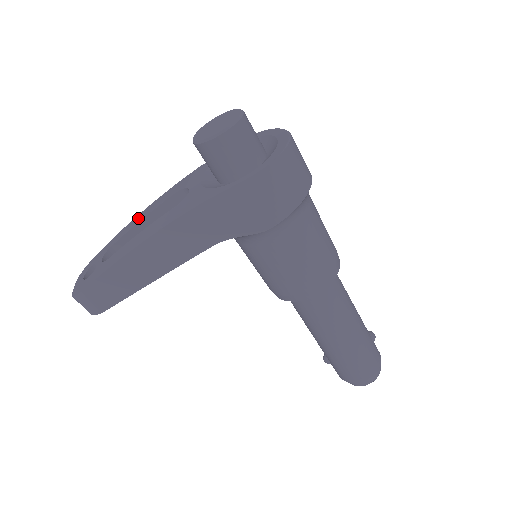
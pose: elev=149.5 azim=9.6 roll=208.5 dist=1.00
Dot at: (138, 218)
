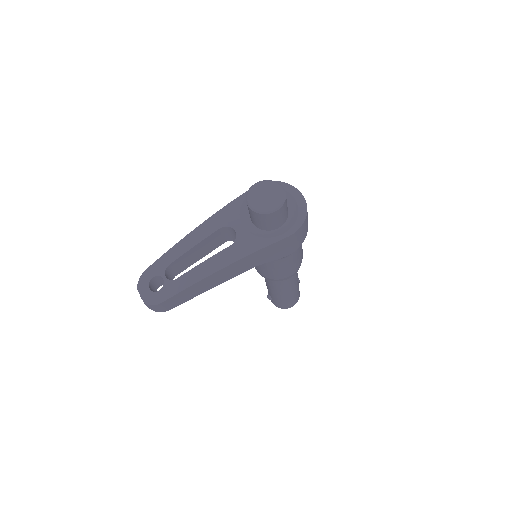
Dot at: (187, 243)
